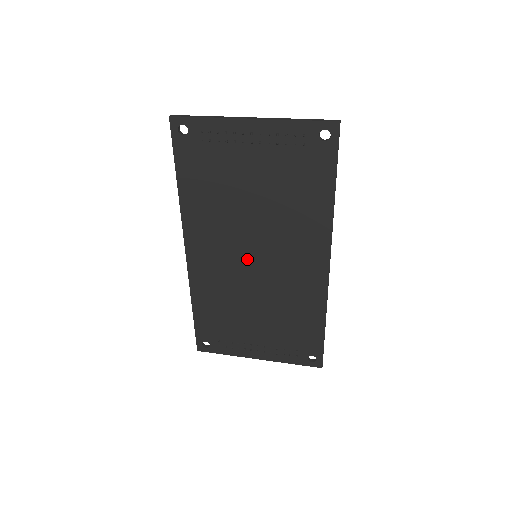
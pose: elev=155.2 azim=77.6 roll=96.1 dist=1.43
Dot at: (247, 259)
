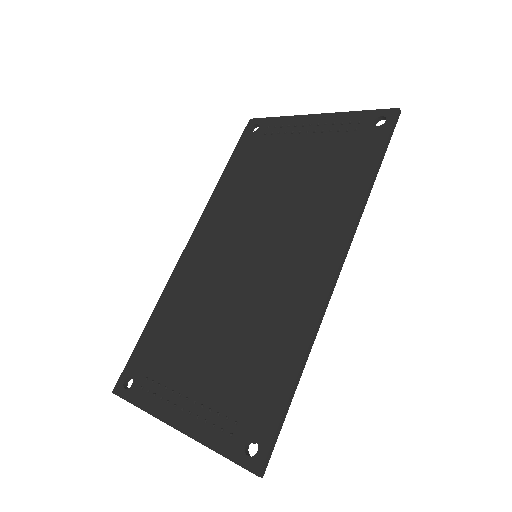
Dot at: (244, 254)
